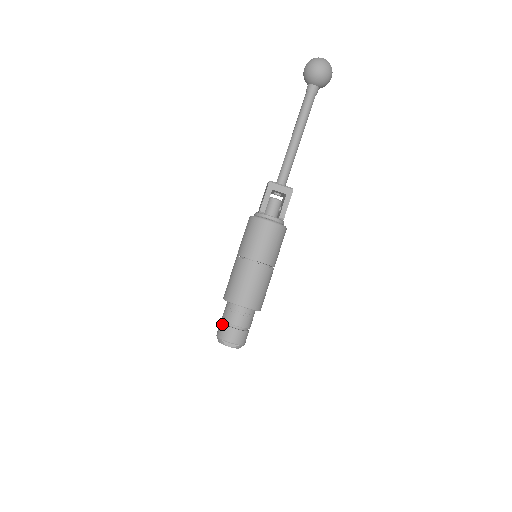
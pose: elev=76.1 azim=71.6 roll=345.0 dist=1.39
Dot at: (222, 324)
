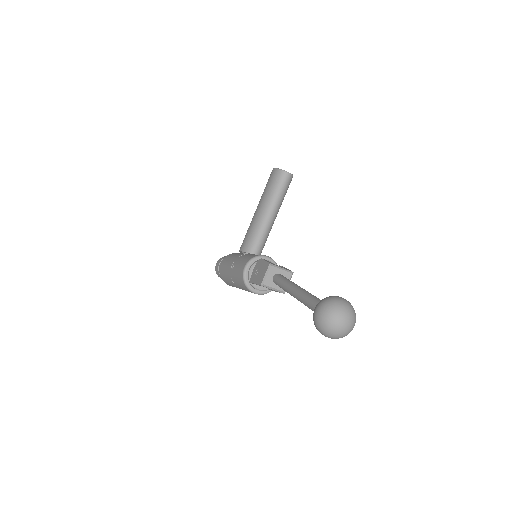
Dot at: (218, 271)
